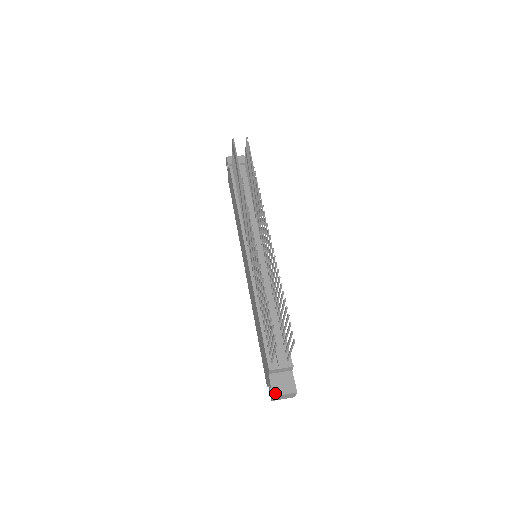
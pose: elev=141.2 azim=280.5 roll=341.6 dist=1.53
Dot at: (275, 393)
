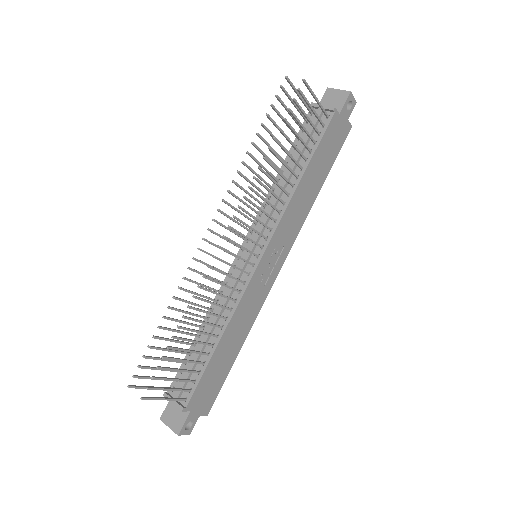
Dot at: (163, 418)
